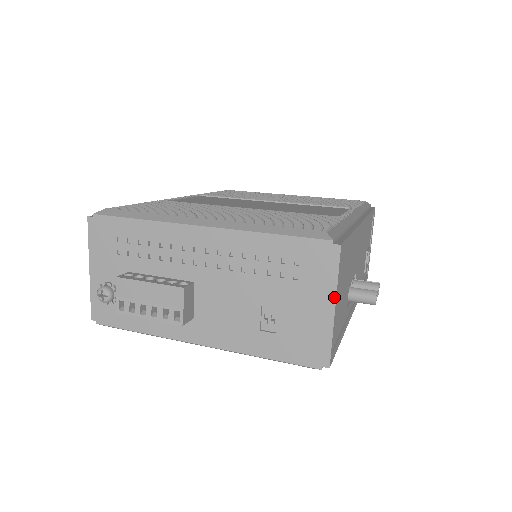
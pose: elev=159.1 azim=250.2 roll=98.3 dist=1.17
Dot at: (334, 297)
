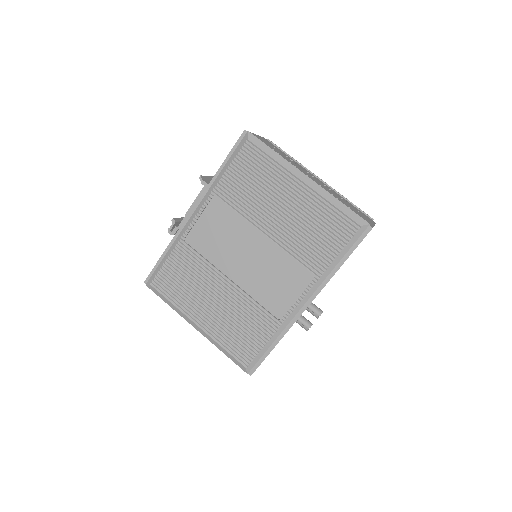
Dot at: occluded
